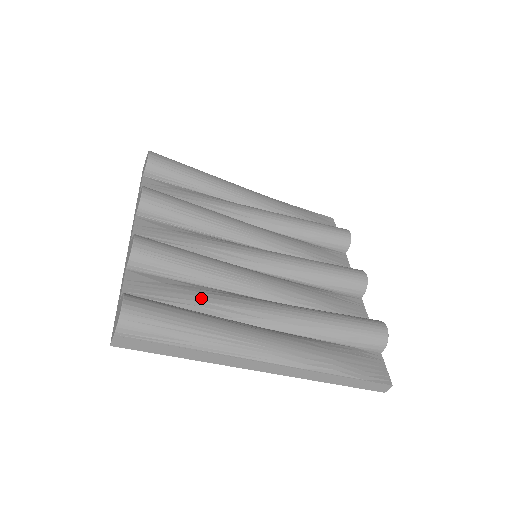
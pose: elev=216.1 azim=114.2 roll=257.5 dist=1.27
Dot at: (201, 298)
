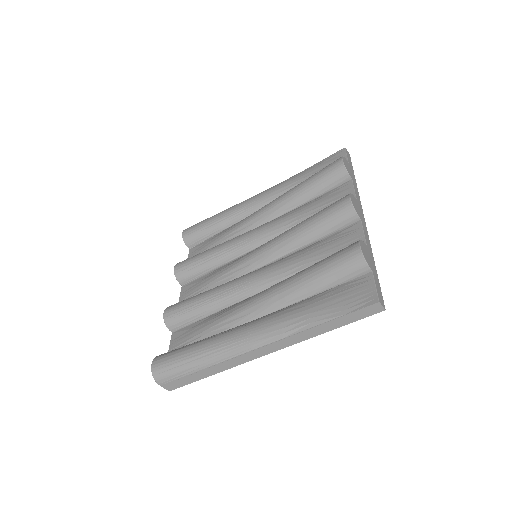
Dot at: (210, 325)
